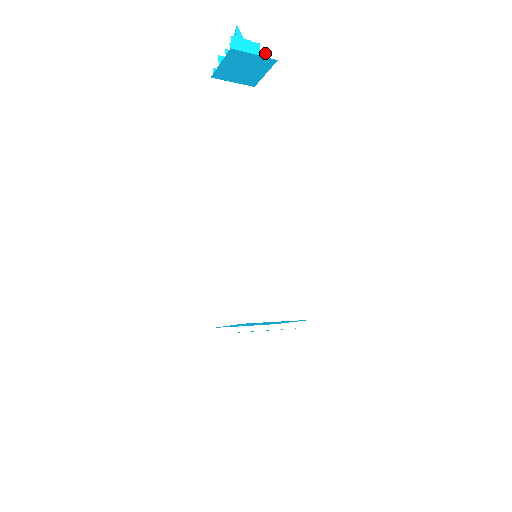
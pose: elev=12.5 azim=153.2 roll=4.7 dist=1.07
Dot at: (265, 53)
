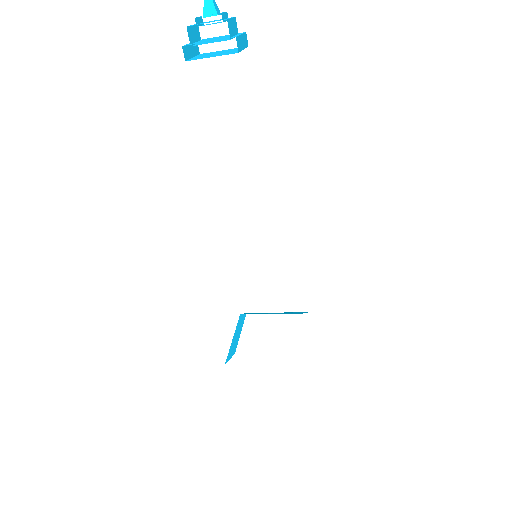
Dot at: (245, 34)
